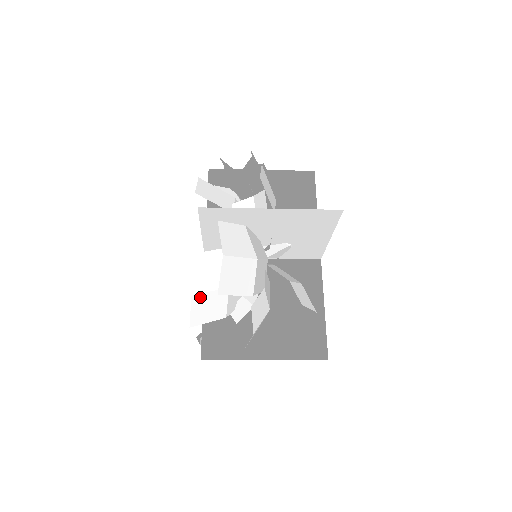
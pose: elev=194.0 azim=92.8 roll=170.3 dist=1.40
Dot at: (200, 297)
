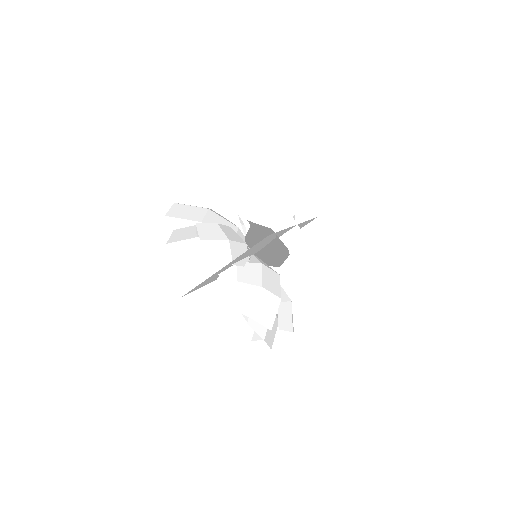
Dot at: (174, 245)
